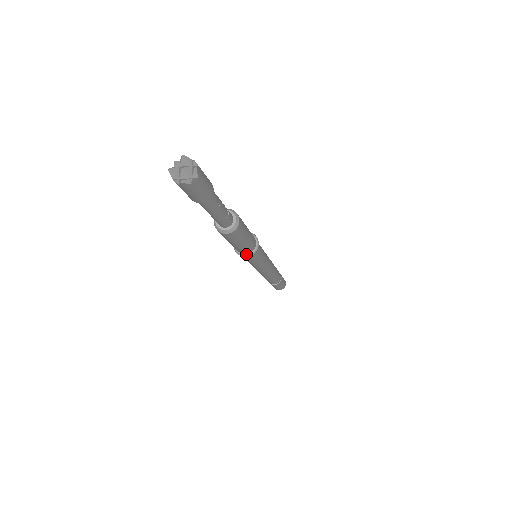
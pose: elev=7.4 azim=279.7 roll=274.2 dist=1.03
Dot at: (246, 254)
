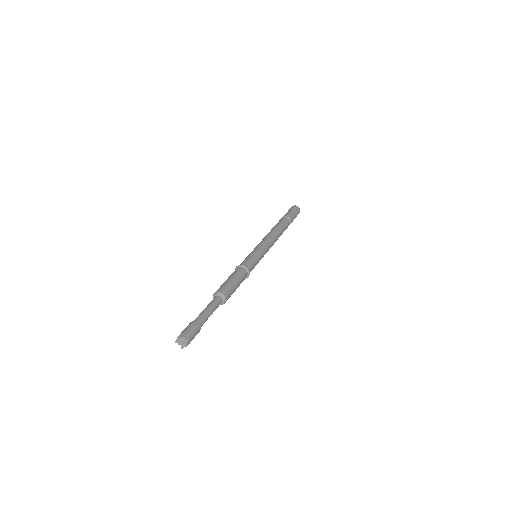
Dot at: occluded
